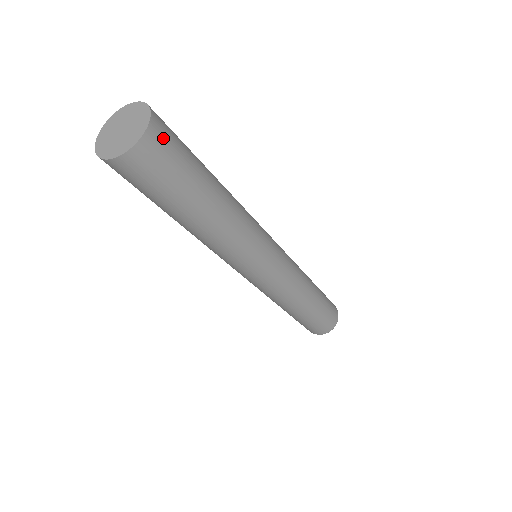
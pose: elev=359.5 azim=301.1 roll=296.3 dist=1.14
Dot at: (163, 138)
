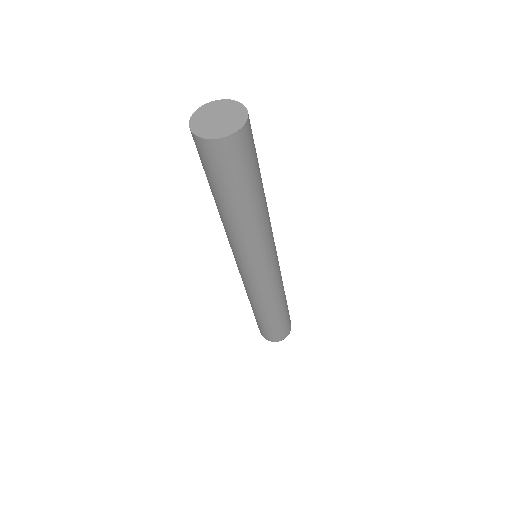
Dot at: (250, 133)
